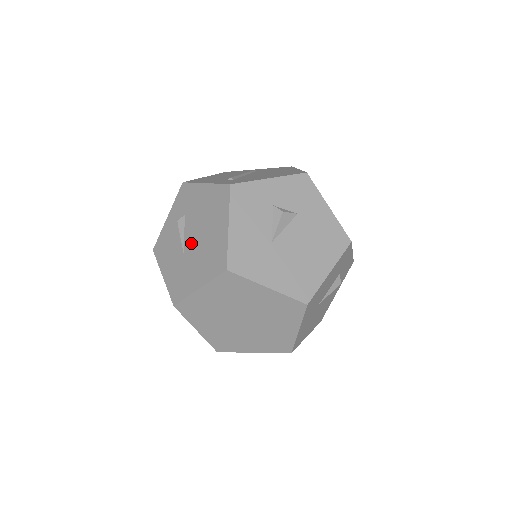
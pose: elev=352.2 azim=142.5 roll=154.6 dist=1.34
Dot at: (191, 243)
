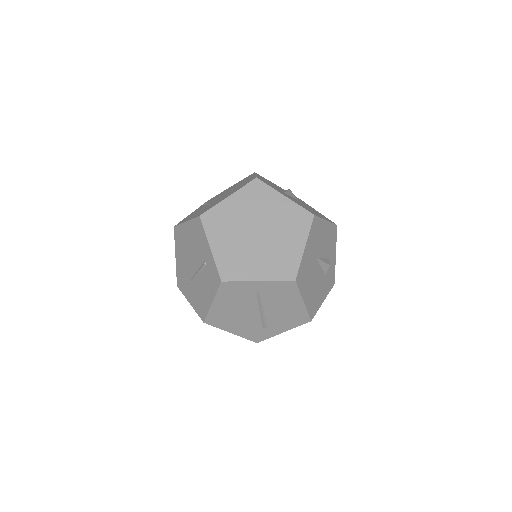
Dot at: (219, 198)
